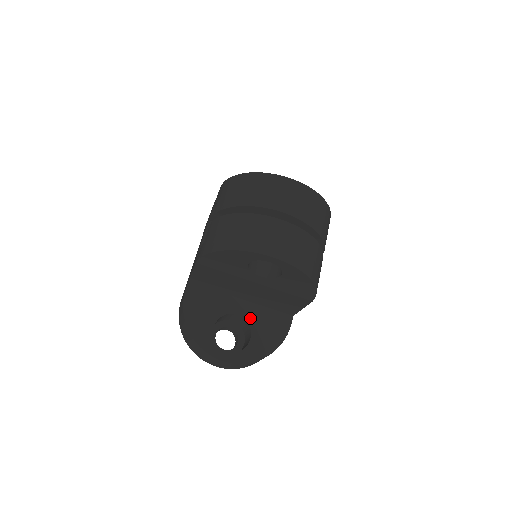
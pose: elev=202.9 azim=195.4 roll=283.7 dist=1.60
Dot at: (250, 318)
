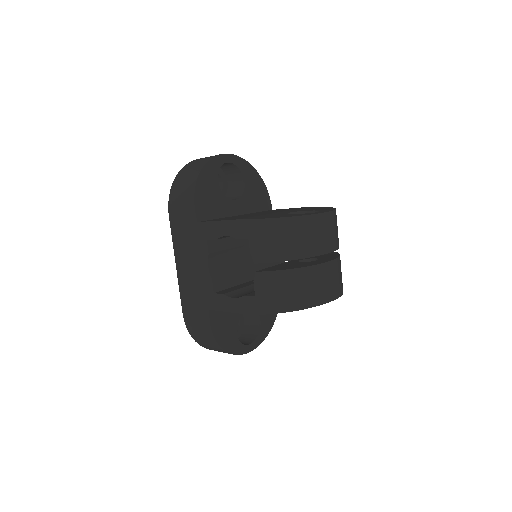
Dot at: occluded
